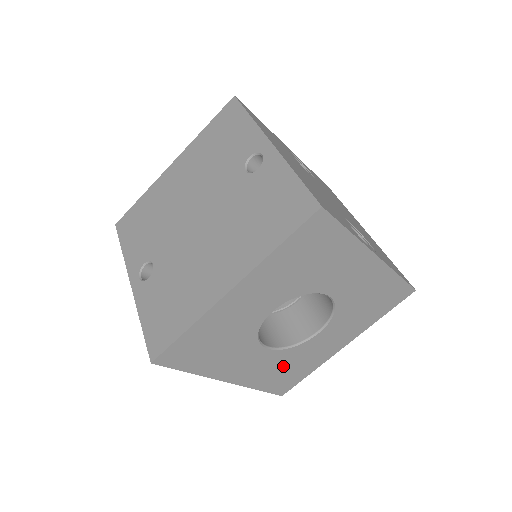
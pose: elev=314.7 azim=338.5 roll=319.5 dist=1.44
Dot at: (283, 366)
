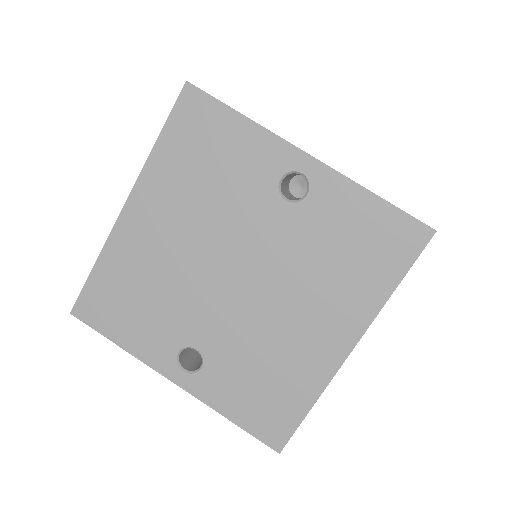
Dot at: occluded
